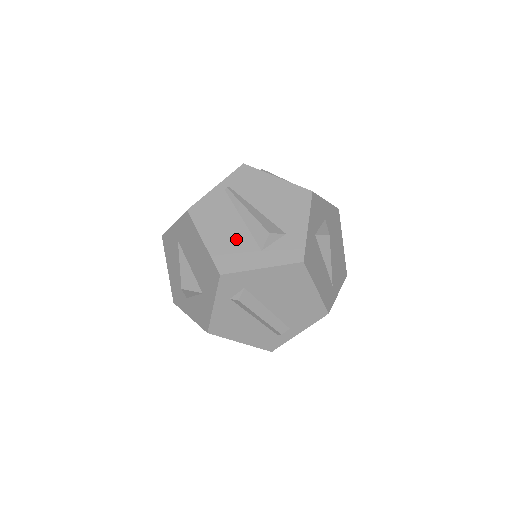
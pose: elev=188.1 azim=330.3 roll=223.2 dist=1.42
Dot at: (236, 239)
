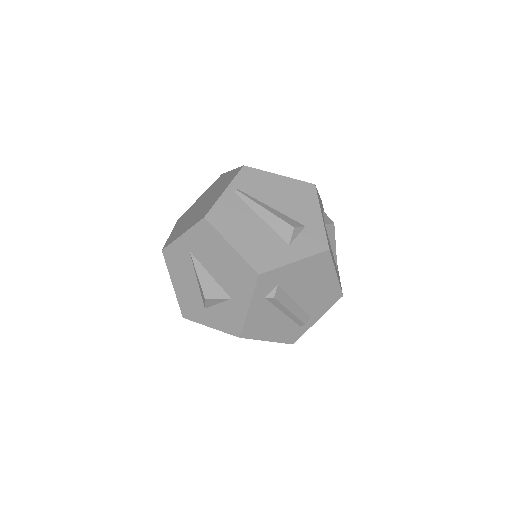
Dot at: (262, 238)
